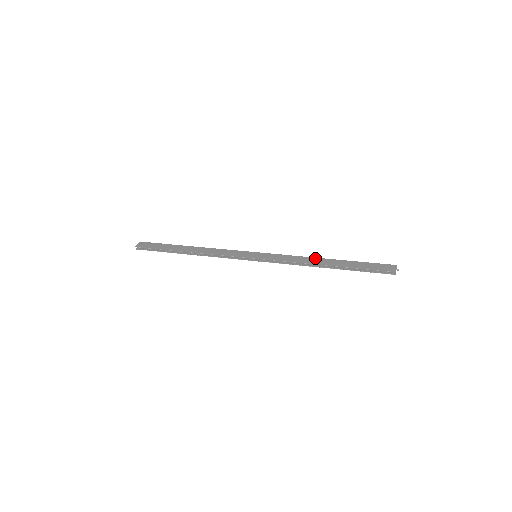
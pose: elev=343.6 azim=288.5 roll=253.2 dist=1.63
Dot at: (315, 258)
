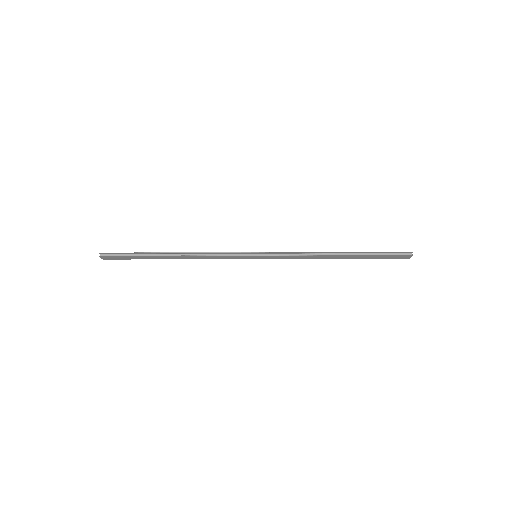
Dot at: occluded
